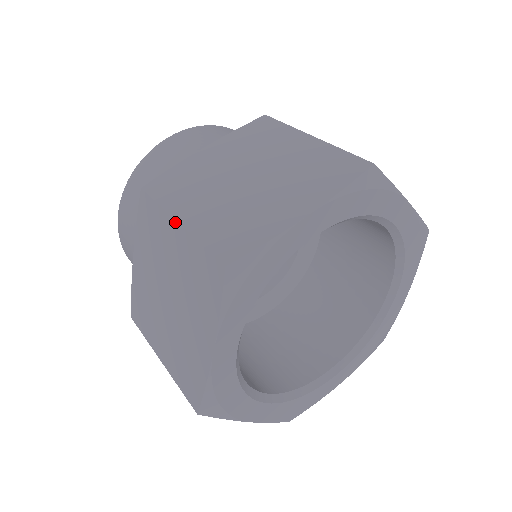
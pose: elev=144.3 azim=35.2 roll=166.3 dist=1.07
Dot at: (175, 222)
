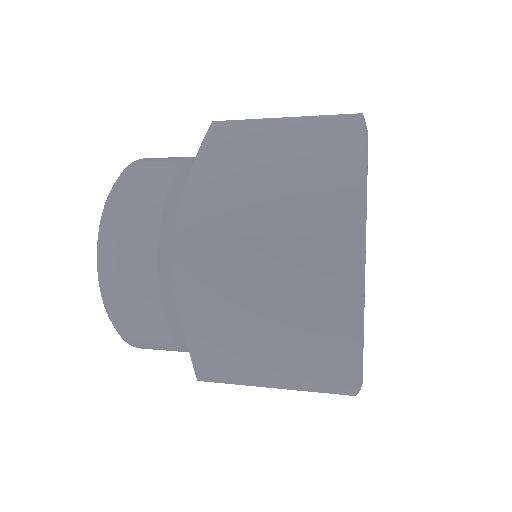
Dot at: (257, 239)
